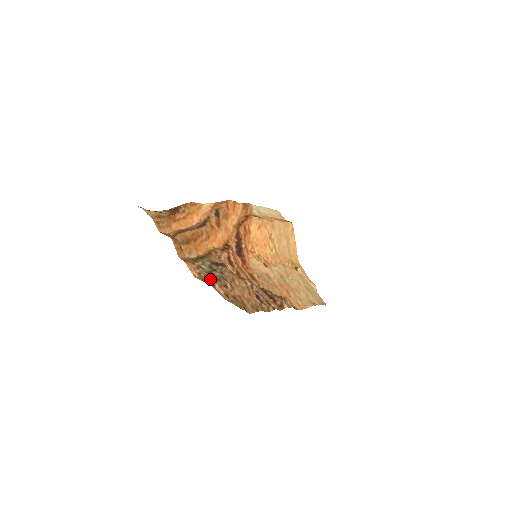
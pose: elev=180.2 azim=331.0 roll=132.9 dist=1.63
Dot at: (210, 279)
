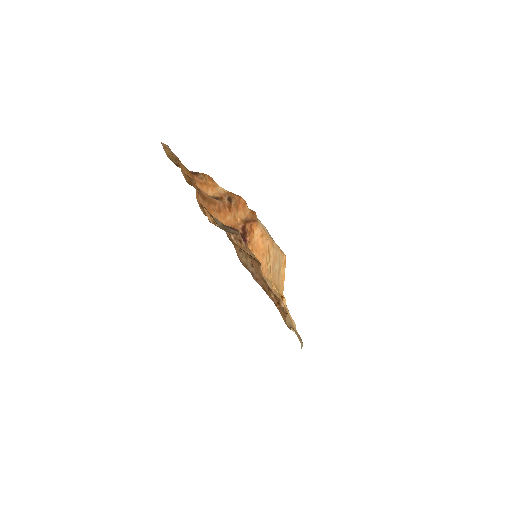
Dot at: (225, 230)
